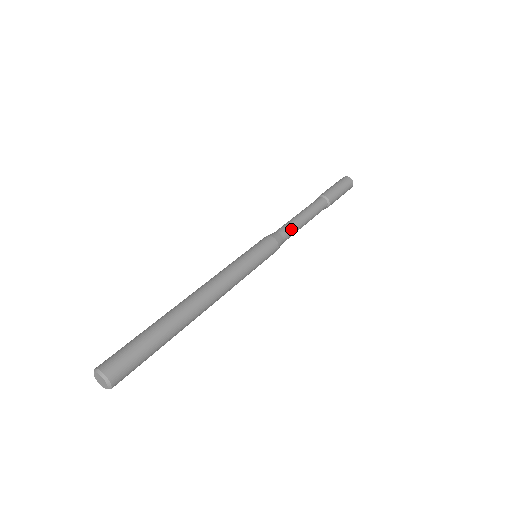
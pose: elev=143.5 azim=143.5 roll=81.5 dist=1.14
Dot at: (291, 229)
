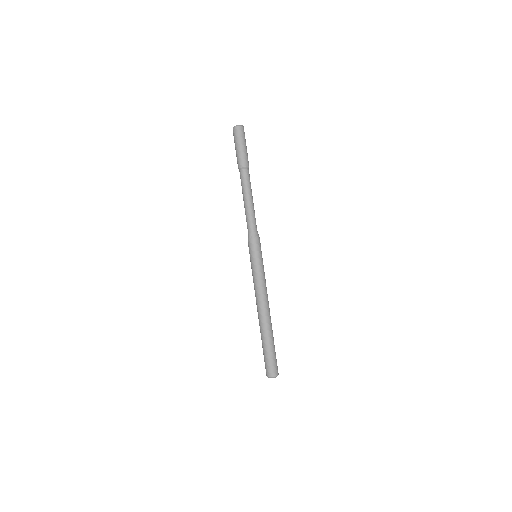
Dot at: (251, 220)
